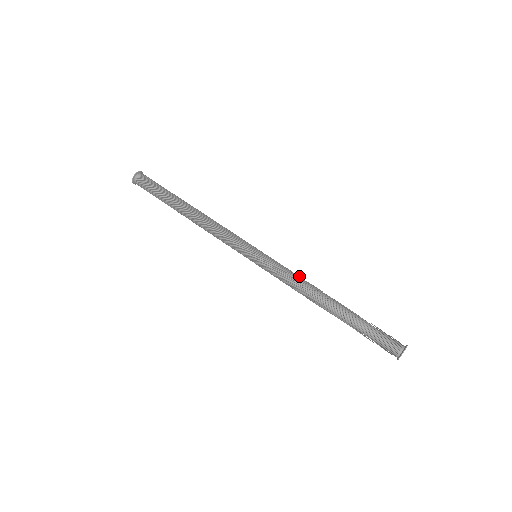
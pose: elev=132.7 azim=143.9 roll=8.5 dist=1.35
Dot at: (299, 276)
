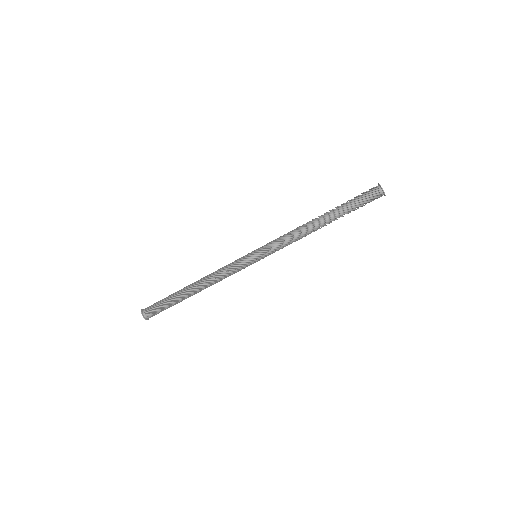
Dot at: (288, 232)
